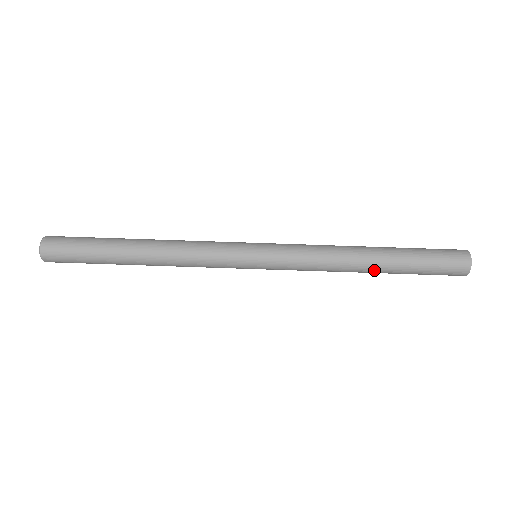
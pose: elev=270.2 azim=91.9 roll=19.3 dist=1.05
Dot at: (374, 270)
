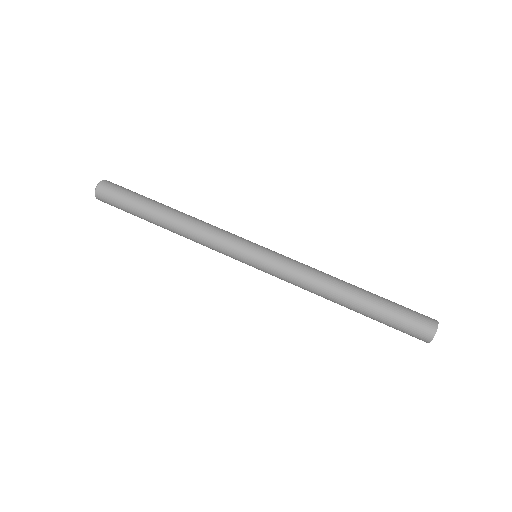
Dot at: (348, 305)
